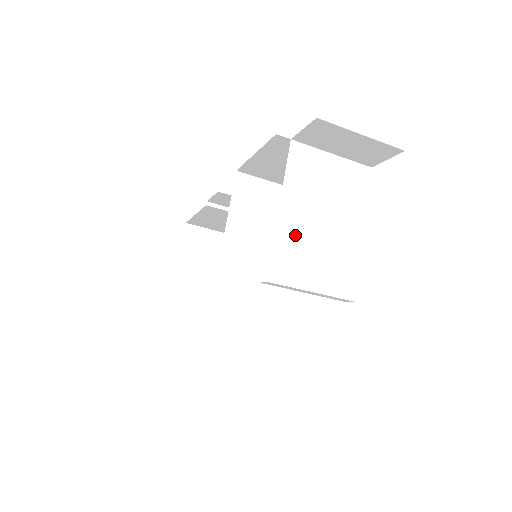
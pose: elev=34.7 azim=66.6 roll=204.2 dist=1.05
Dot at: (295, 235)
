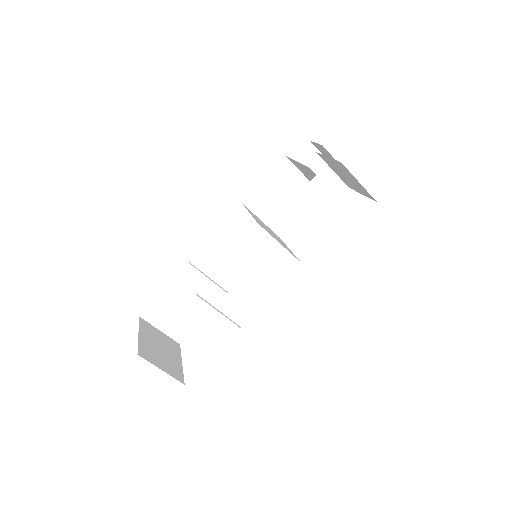
Dot at: occluded
